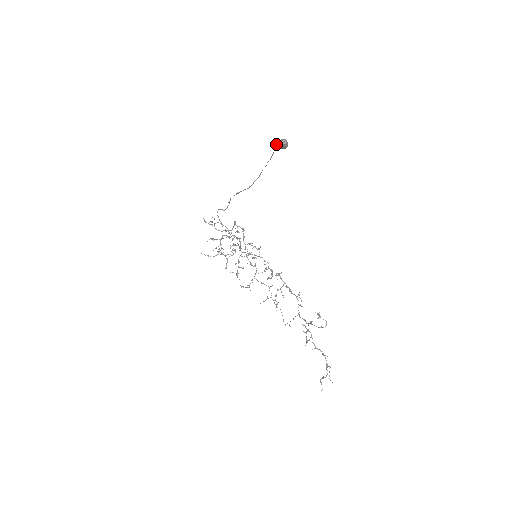
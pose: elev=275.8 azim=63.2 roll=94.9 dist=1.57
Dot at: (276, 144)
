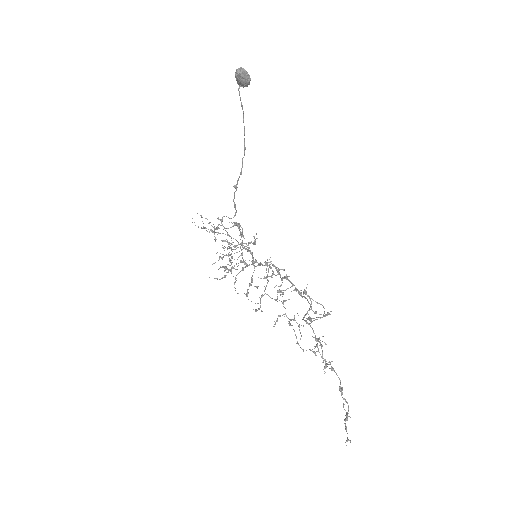
Dot at: occluded
